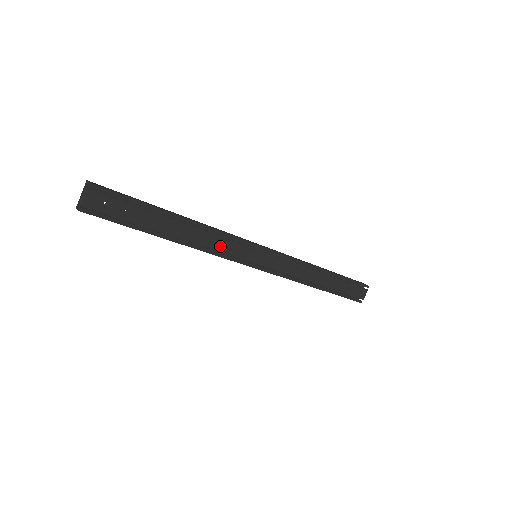
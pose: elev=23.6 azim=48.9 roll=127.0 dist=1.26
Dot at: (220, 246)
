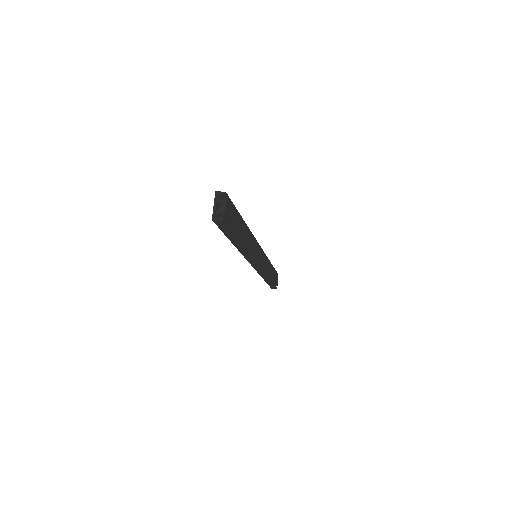
Dot at: (253, 248)
